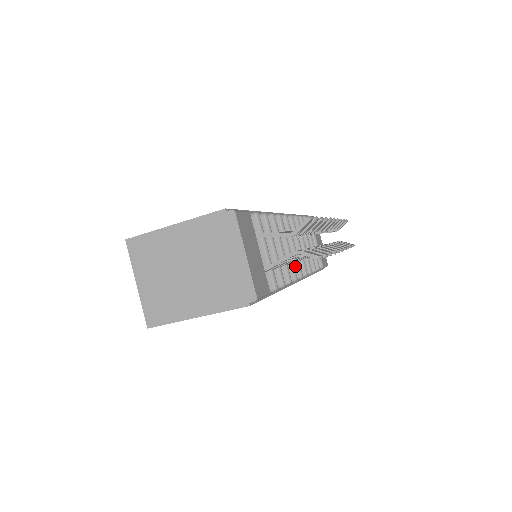
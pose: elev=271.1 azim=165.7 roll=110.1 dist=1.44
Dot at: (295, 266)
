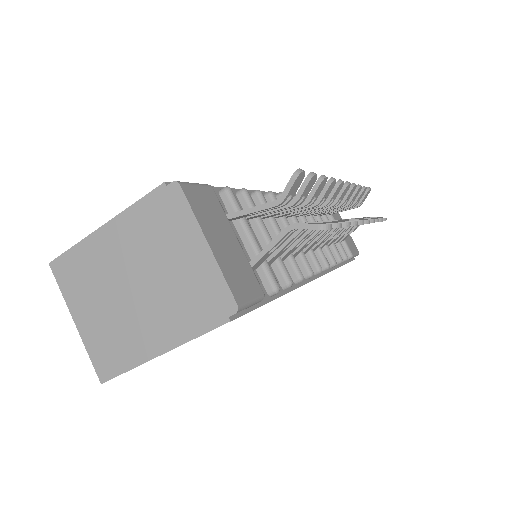
Dot at: (308, 257)
